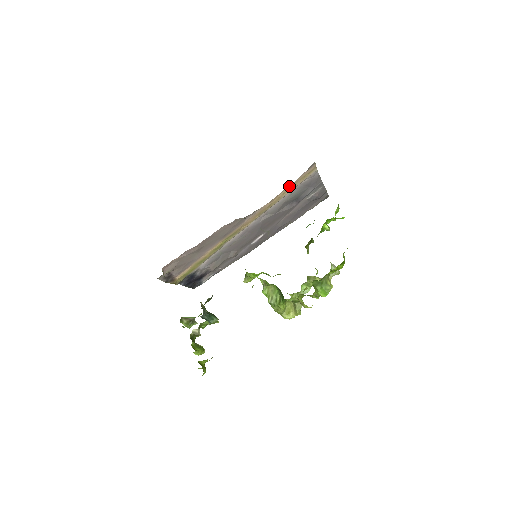
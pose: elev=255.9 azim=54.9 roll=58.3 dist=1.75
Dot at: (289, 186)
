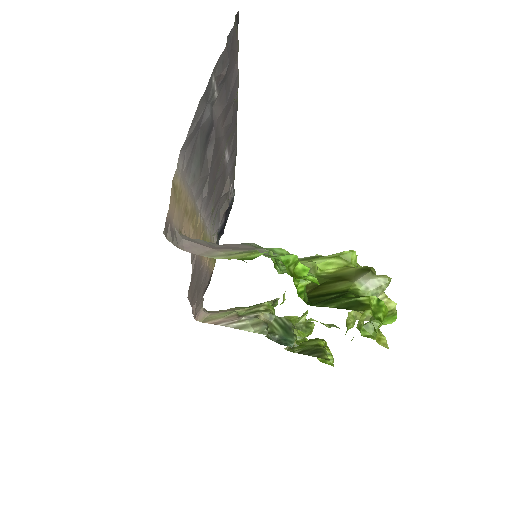
Dot at: (180, 223)
